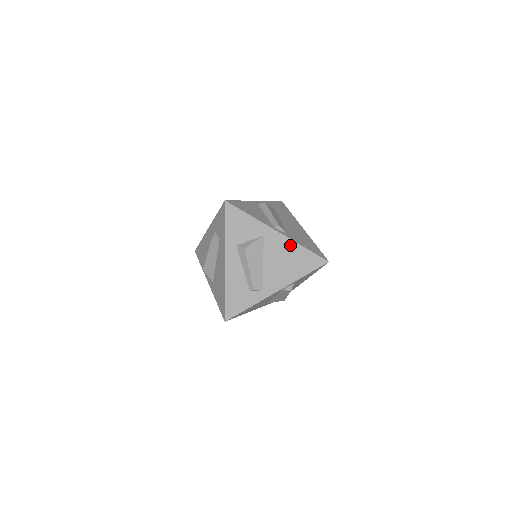
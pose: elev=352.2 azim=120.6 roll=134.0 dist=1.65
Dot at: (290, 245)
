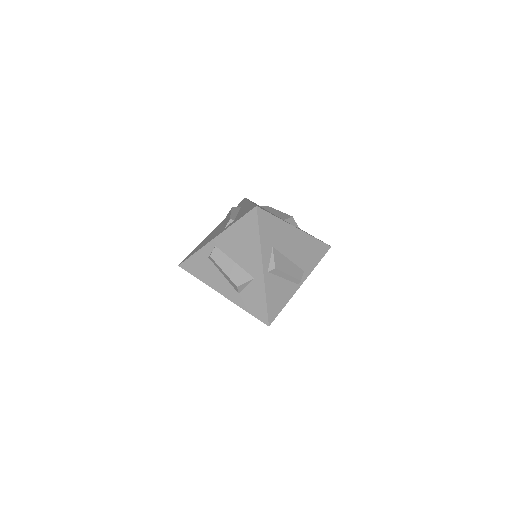
Dot at: occluded
